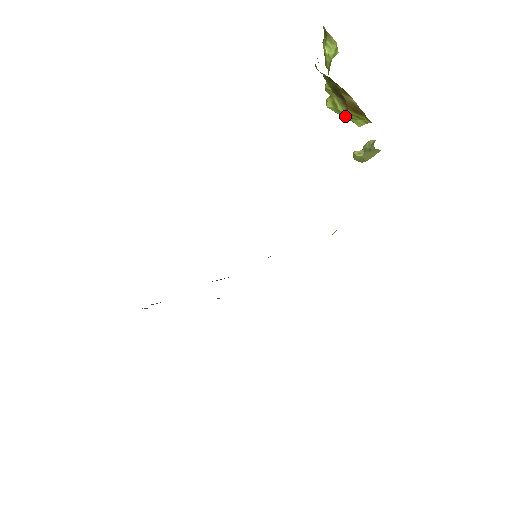
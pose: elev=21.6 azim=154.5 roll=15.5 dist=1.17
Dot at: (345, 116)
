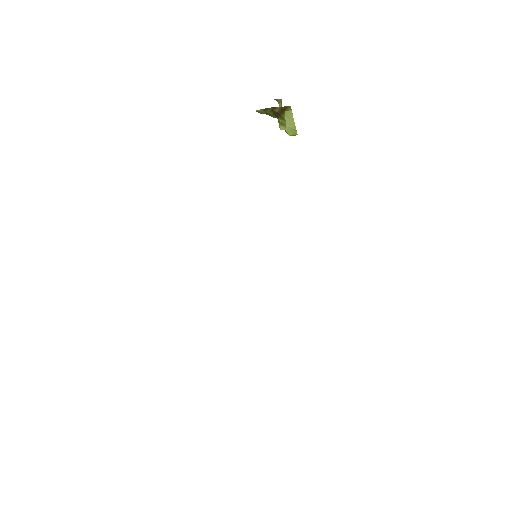
Dot at: occluded
